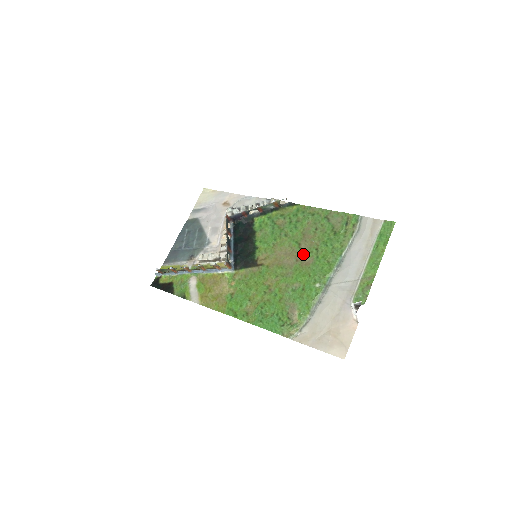
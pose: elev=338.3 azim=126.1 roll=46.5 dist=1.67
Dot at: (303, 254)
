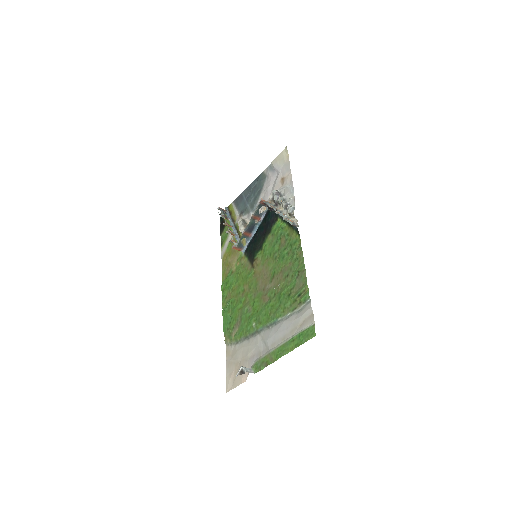
Dot at: (269, 288)
